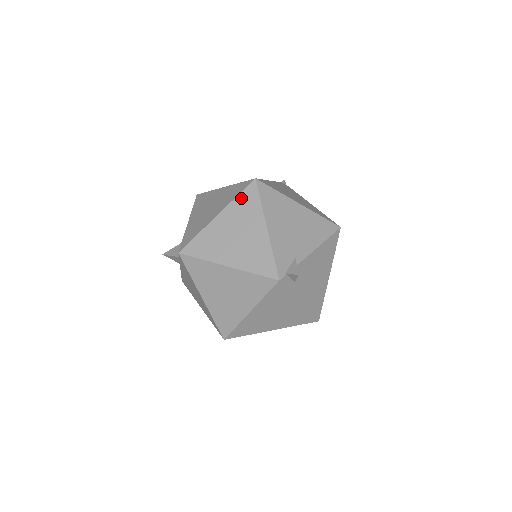
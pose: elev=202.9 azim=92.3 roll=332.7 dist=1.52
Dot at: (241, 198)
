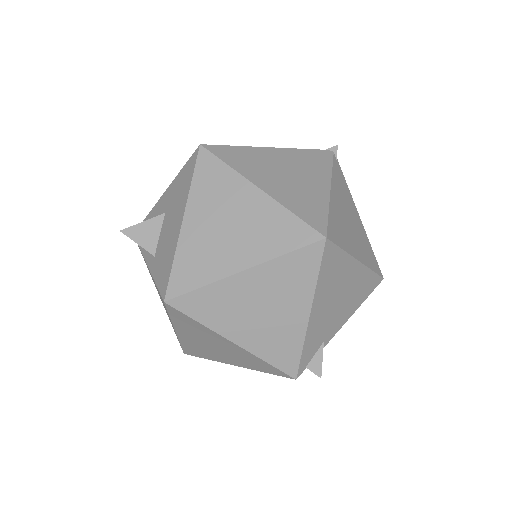
Dot at: (291, 259)
